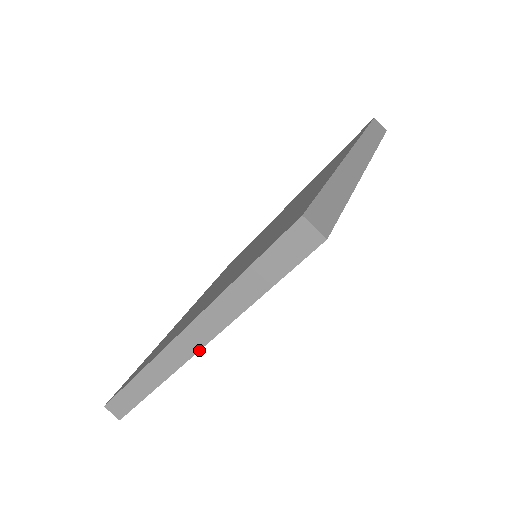
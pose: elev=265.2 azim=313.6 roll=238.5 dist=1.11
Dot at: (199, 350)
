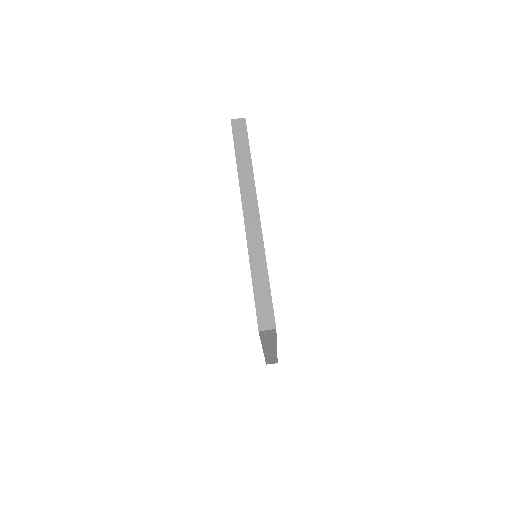
Dot at: (258, 211)
